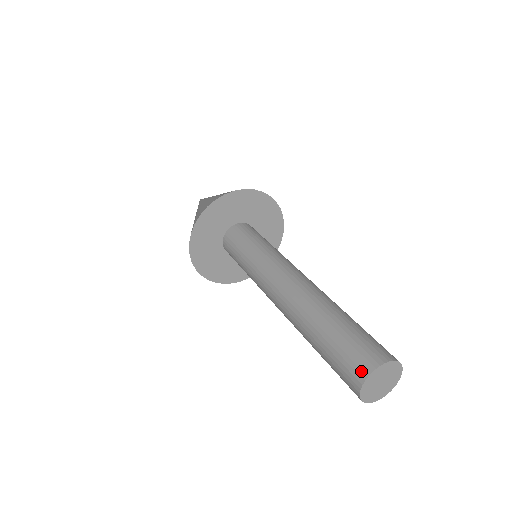
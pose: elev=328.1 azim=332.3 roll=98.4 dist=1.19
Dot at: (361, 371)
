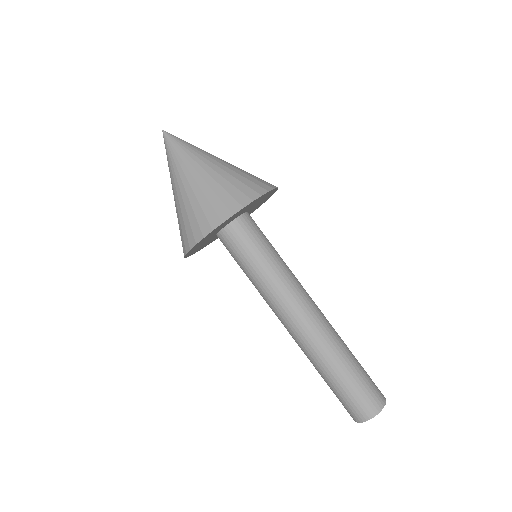
Dot at: (369, 413)
